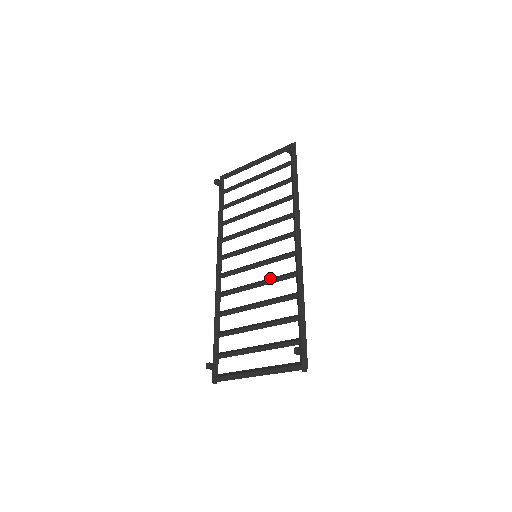
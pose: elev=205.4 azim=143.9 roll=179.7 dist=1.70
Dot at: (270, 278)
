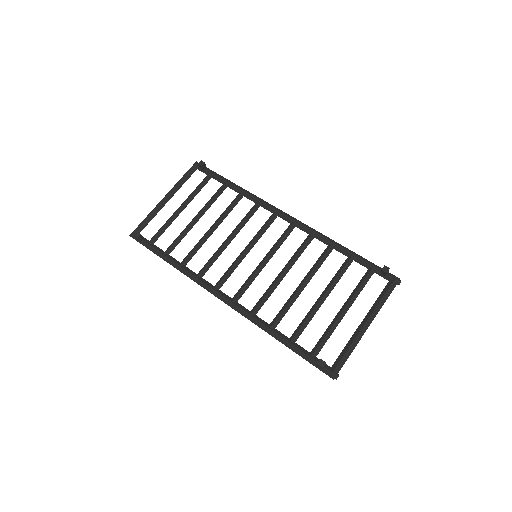
Dot at: (292, 257)
